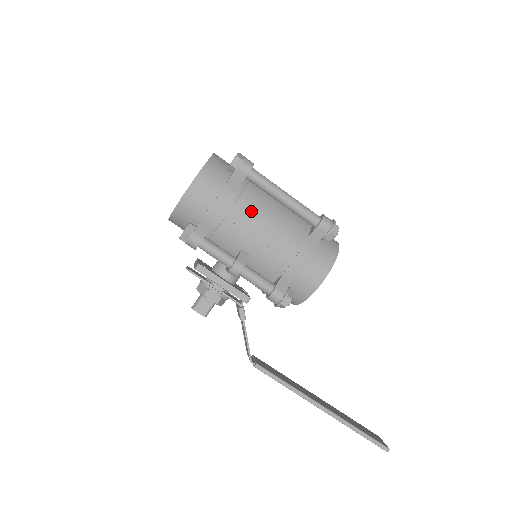
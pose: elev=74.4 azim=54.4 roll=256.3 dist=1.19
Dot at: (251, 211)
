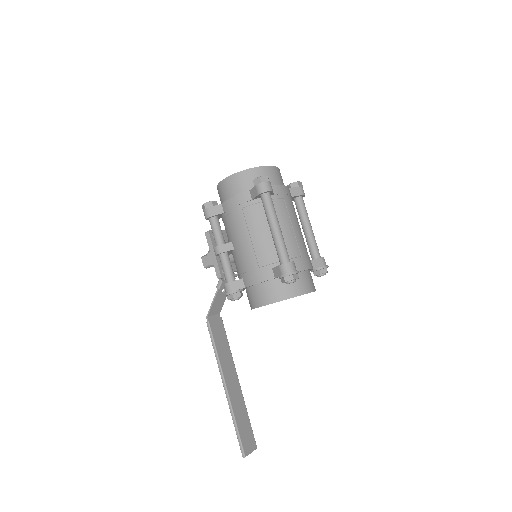
Dot at: (249, 221)
